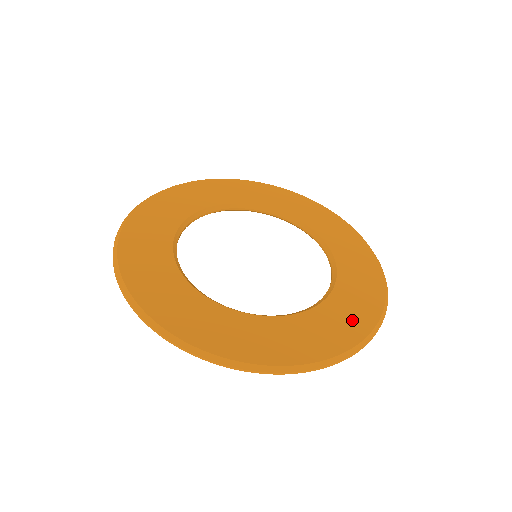
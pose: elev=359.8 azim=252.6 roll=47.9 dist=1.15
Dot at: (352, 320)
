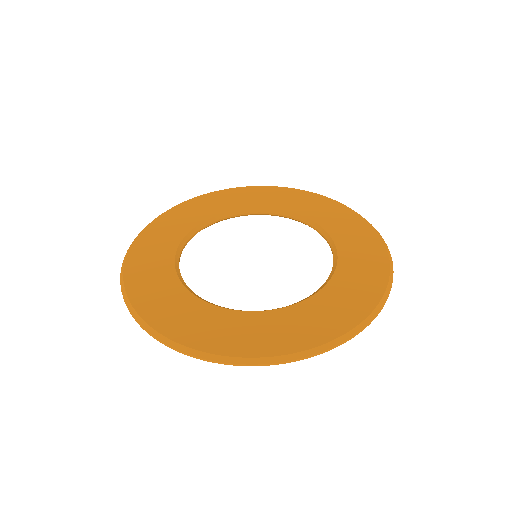
Dot at: (355, 300)
